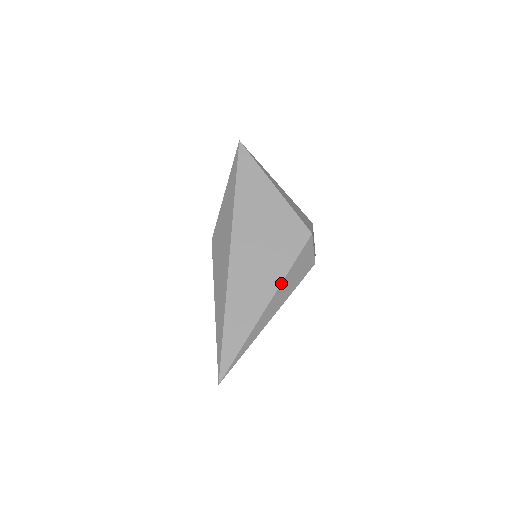
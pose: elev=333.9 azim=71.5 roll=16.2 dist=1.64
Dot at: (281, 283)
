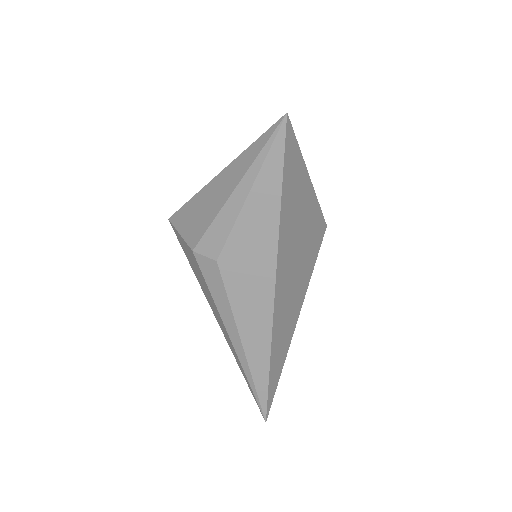
Dot at: occluded
